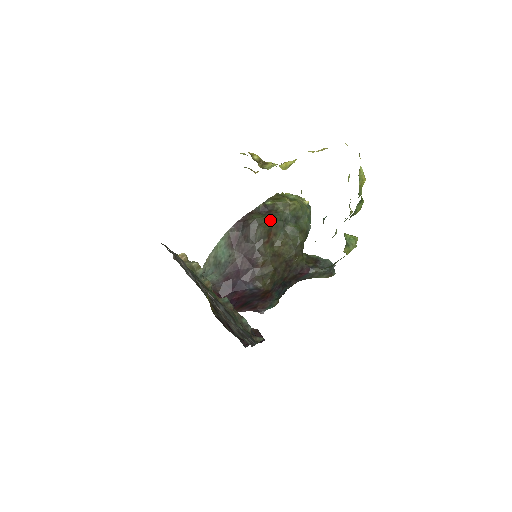
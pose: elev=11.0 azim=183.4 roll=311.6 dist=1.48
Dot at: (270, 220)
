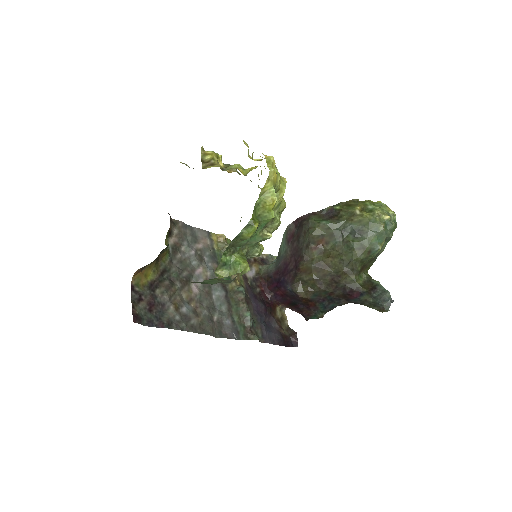
Dot at: (324, 226)
